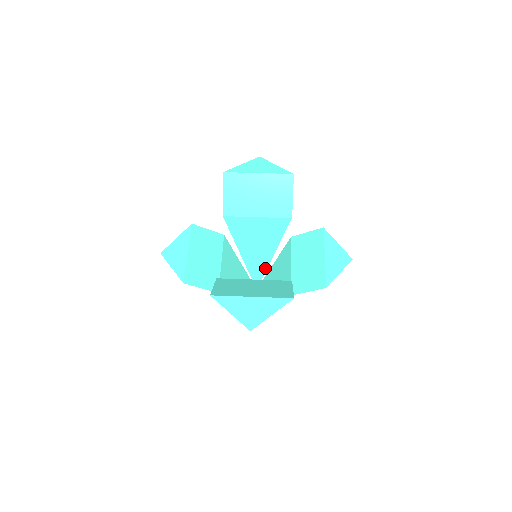
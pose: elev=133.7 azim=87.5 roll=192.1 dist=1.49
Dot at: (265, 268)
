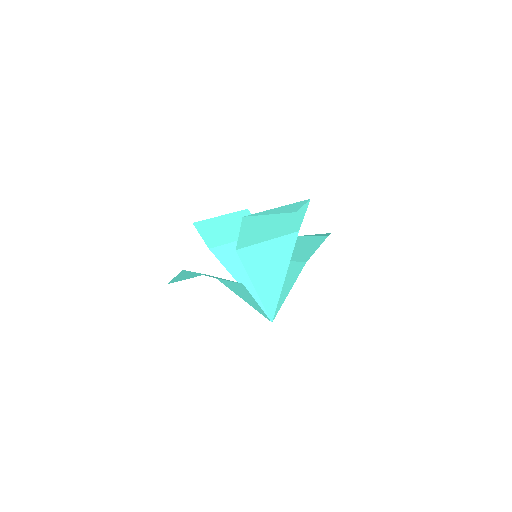
Dot at: occluded
